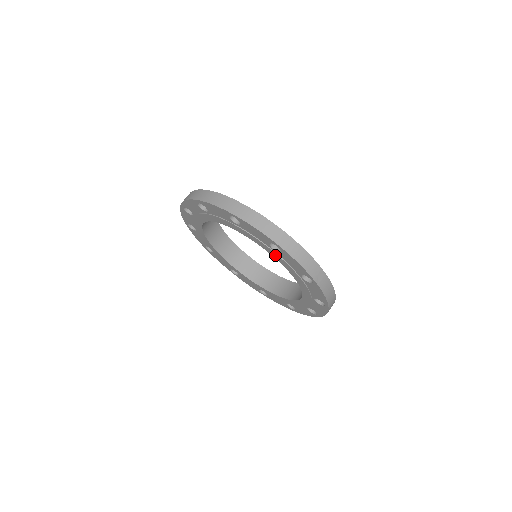
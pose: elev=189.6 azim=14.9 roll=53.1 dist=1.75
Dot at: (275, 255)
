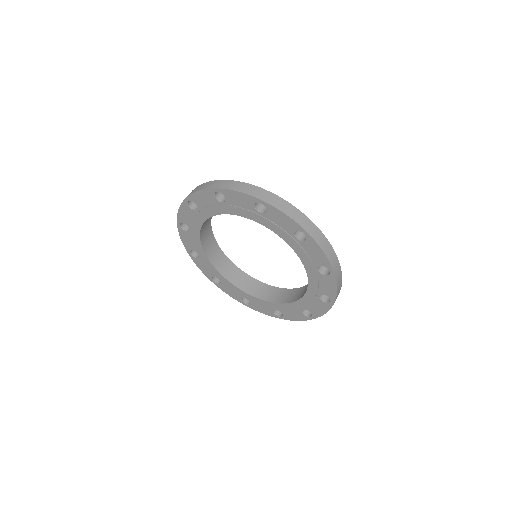
Dot at: (312, 274)
